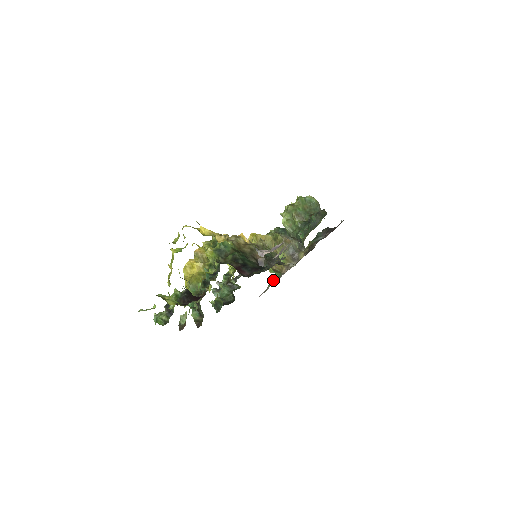
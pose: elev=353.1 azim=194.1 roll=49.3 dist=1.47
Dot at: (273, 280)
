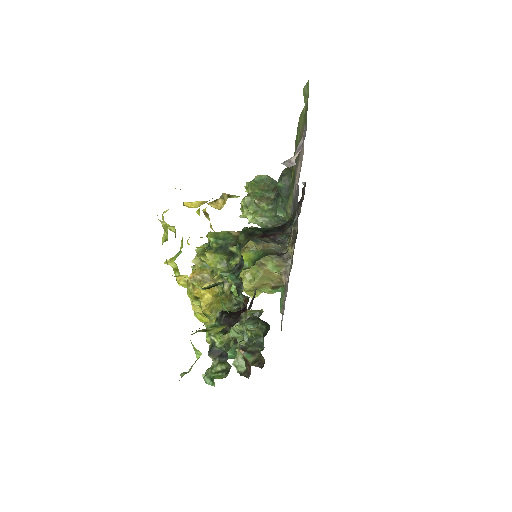
Dot at: (281, 299)
